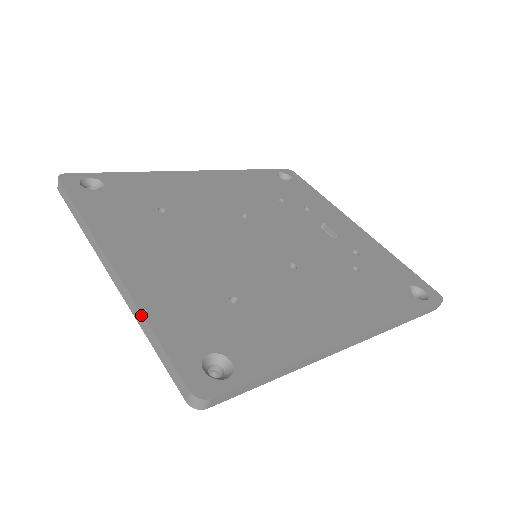
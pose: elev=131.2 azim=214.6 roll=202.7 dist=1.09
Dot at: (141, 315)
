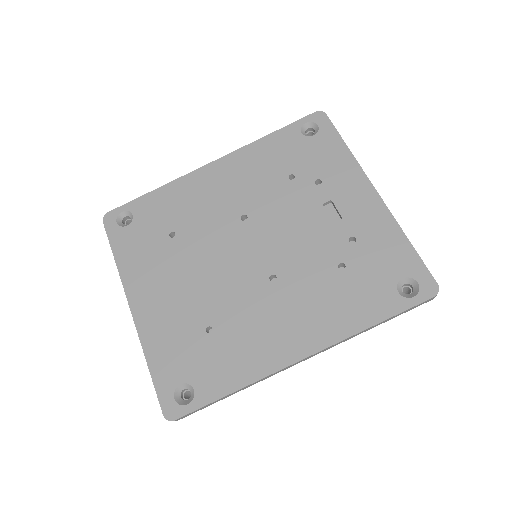
Dot at: (144, 353)
